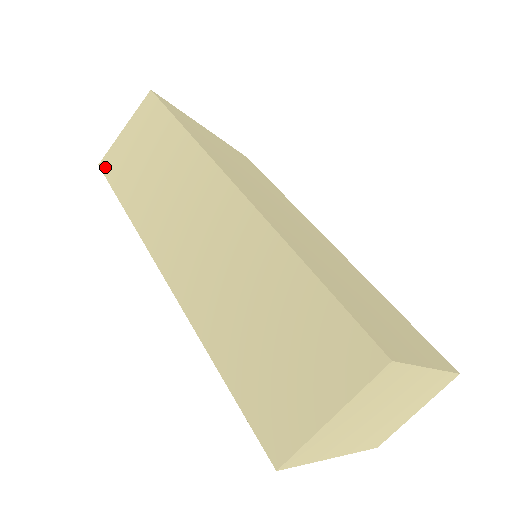
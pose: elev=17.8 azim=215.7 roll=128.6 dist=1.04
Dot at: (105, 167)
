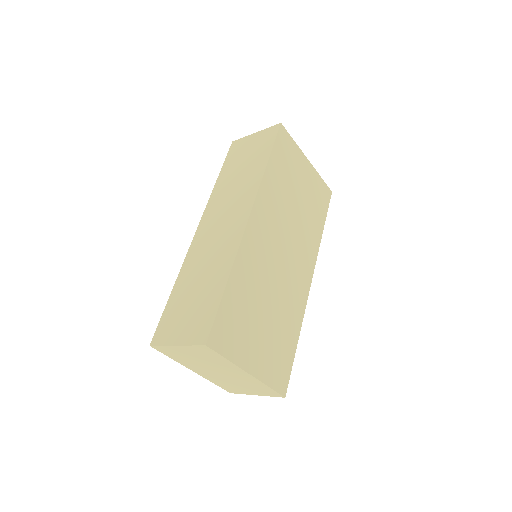
Dot at: (232, 146)
